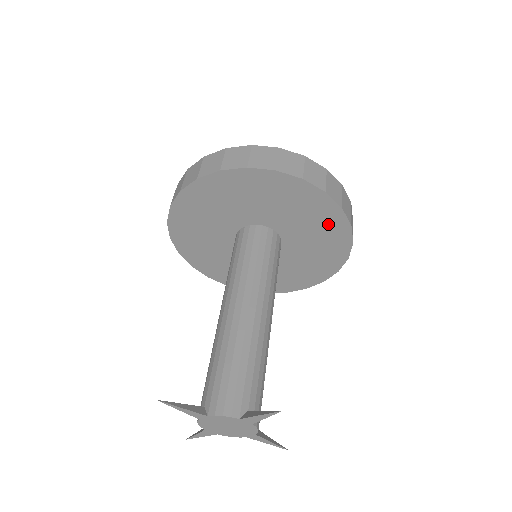
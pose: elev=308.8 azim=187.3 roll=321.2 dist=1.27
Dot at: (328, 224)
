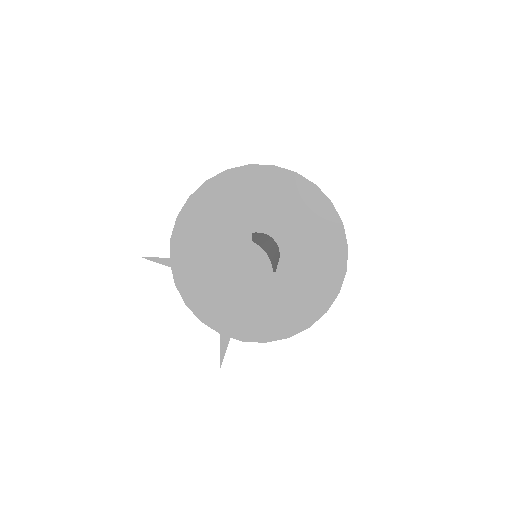
Dot at: (298, 196)
